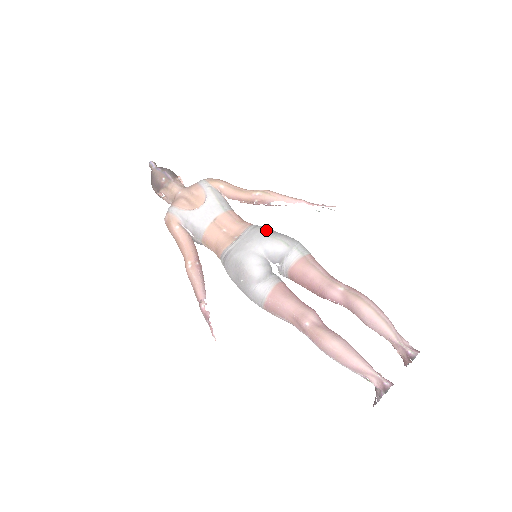
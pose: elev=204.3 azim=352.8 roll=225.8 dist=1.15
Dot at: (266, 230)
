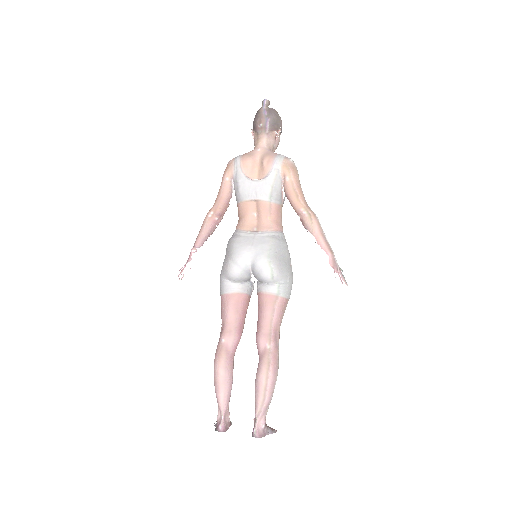
Dot at: (274, 249)
